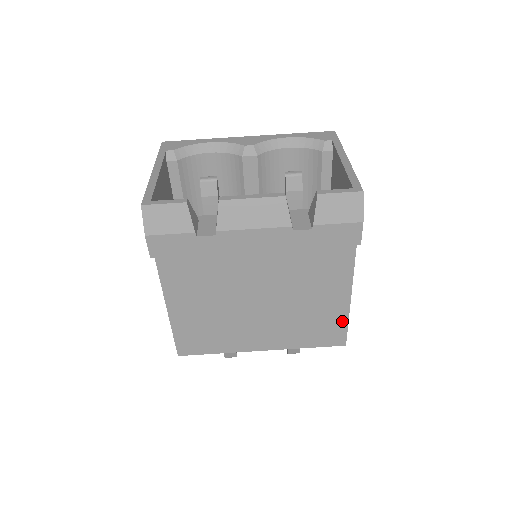
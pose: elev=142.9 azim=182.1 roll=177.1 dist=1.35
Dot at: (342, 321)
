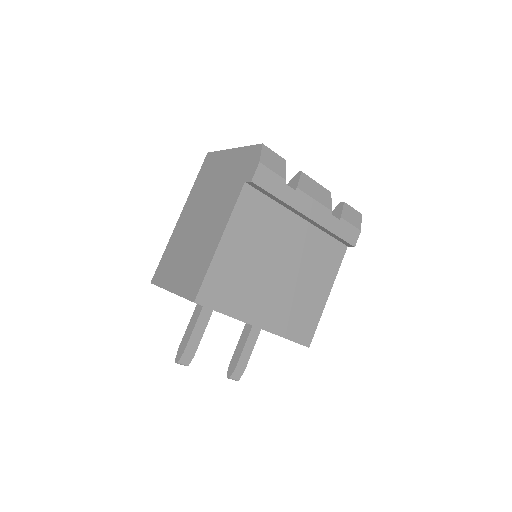
Dot at: (316, 319)
